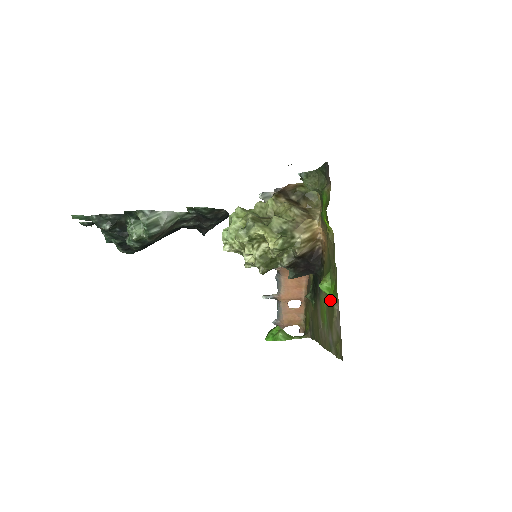
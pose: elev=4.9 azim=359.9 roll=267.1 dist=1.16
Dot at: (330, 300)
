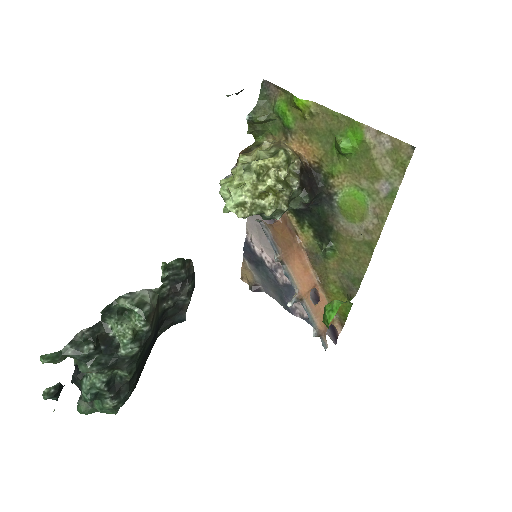
Dot at: (355, 156)
